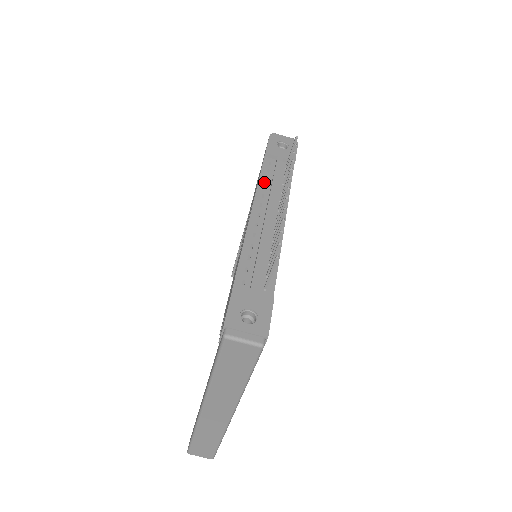
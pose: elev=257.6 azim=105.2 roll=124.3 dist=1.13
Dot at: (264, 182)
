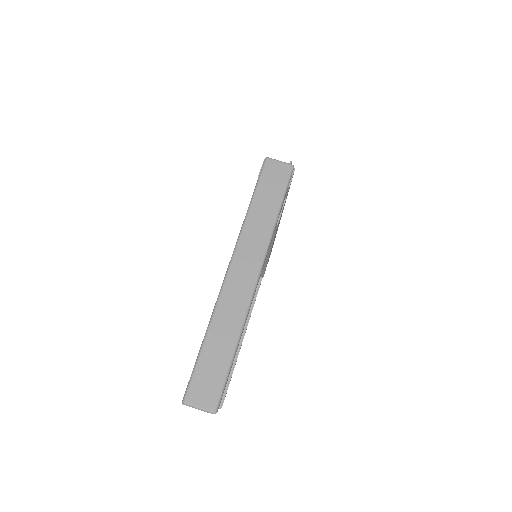
Dot at: occluded
